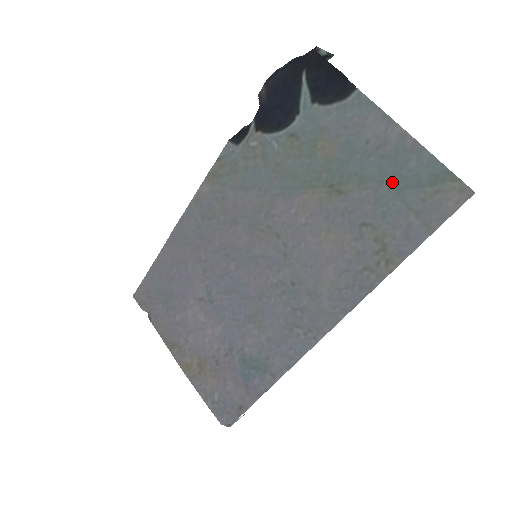
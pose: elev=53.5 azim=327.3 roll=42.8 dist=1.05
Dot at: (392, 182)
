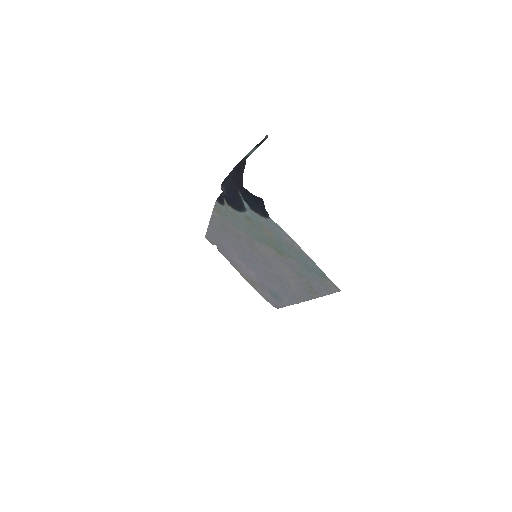
Dot at: (304, 265)
